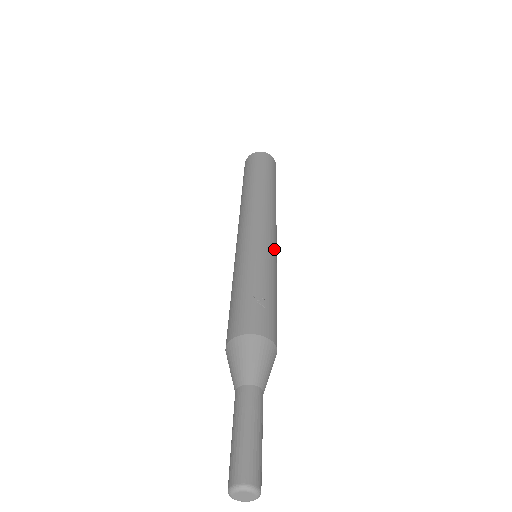
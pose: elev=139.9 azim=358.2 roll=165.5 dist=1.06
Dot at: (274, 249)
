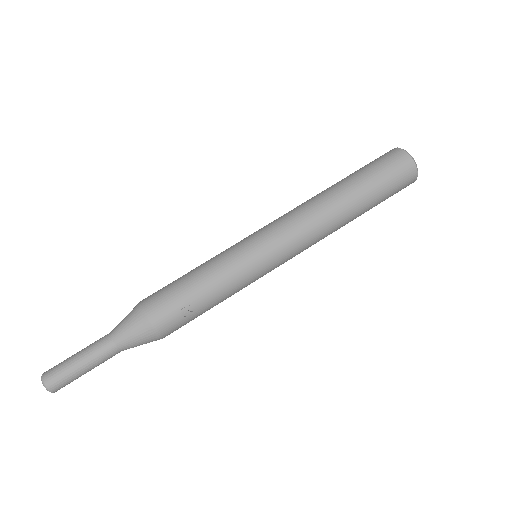
Dot at: occluded
